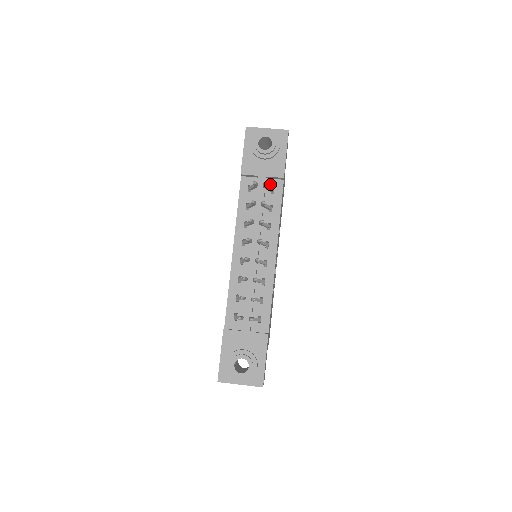
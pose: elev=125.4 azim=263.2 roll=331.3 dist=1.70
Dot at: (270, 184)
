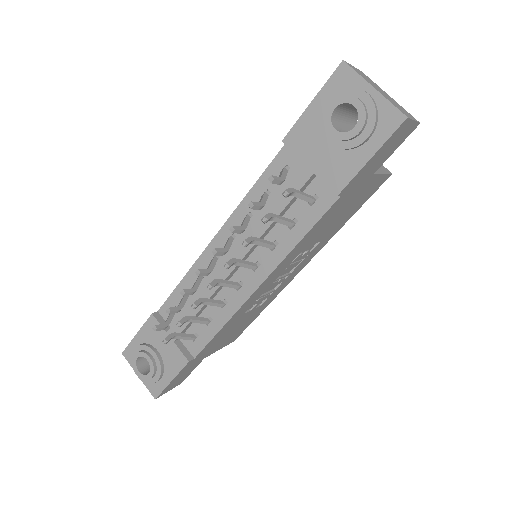
Dot at: (317, 186)
